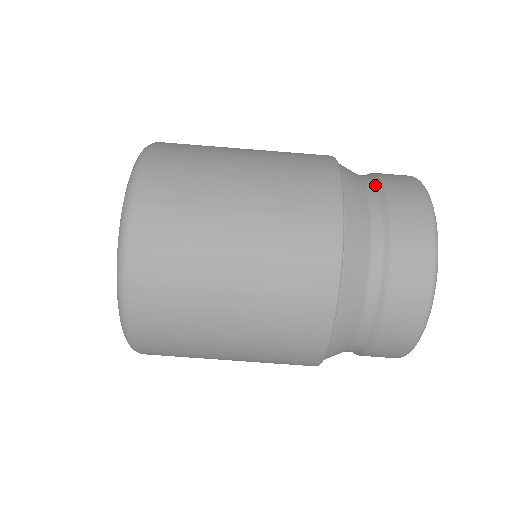
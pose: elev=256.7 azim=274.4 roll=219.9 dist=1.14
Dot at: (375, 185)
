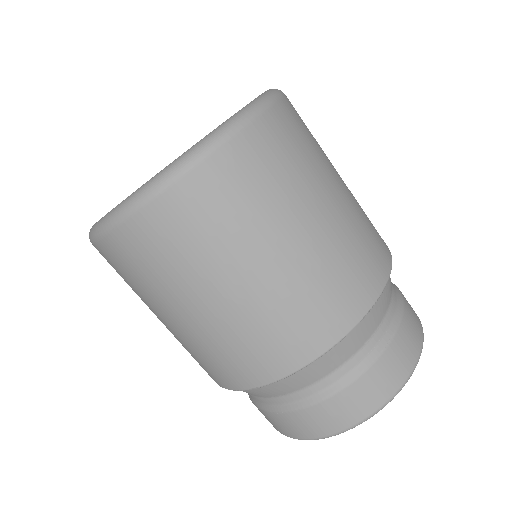
Dot at: occluded
